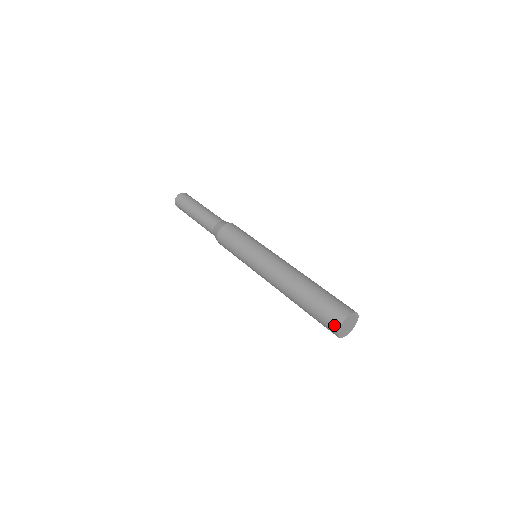
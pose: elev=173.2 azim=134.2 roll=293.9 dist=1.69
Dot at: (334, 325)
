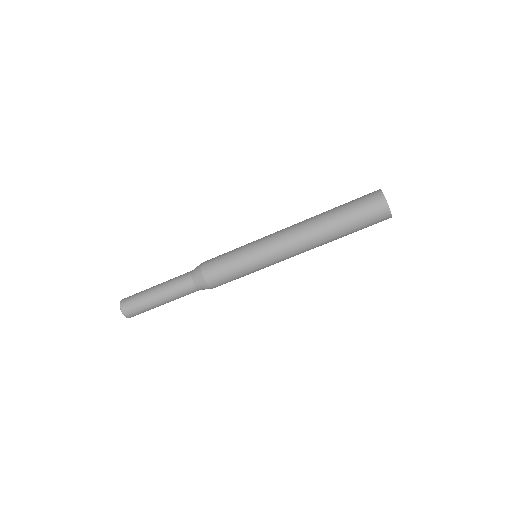
Dot at: (382, 208)
